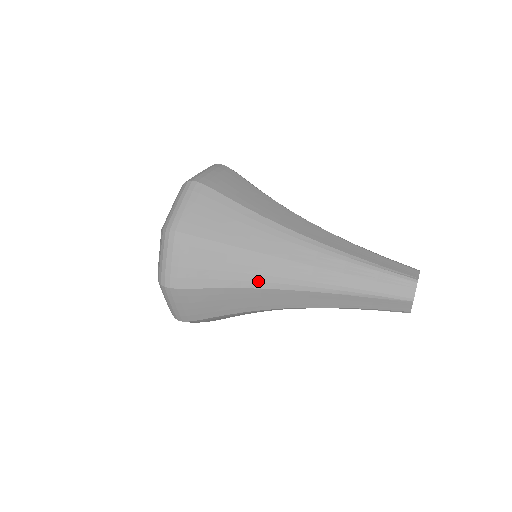
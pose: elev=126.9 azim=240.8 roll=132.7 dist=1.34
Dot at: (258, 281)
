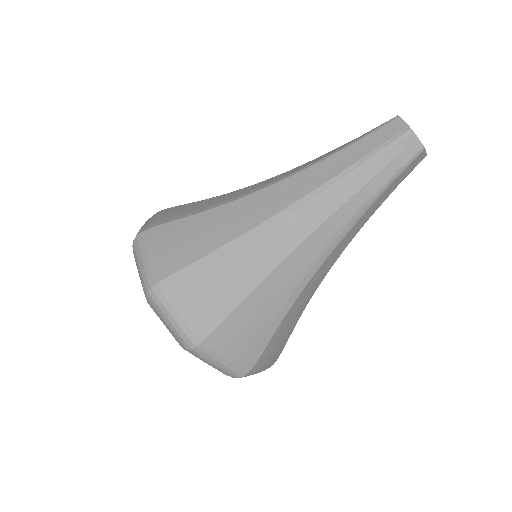
Dot at: (299, 284)
